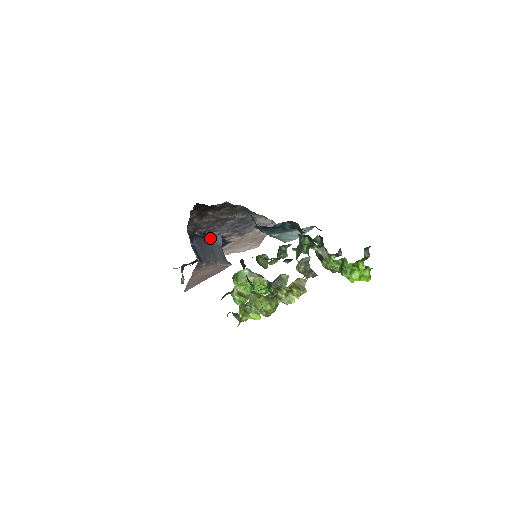
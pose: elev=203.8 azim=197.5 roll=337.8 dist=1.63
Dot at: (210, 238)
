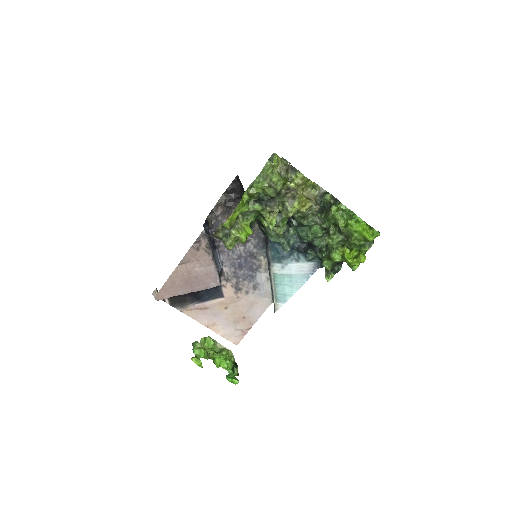
Dot at: (215, 252)
